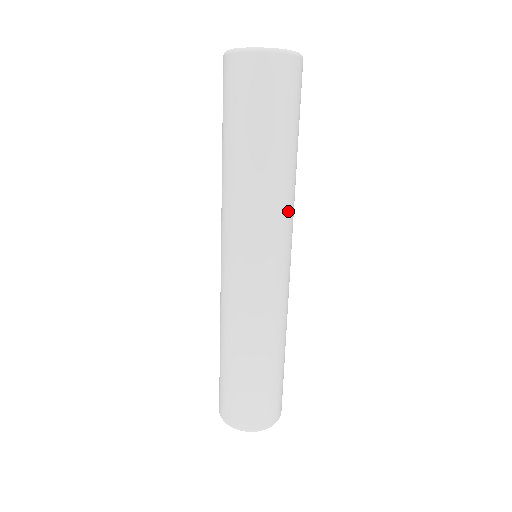
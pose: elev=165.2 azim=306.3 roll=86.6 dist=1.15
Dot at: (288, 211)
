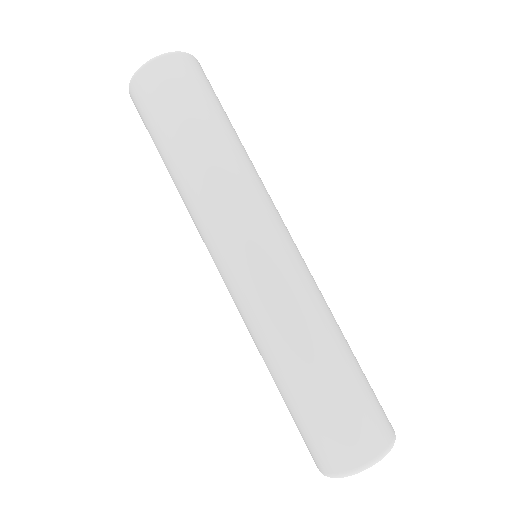
Dot at: (264, 186)
